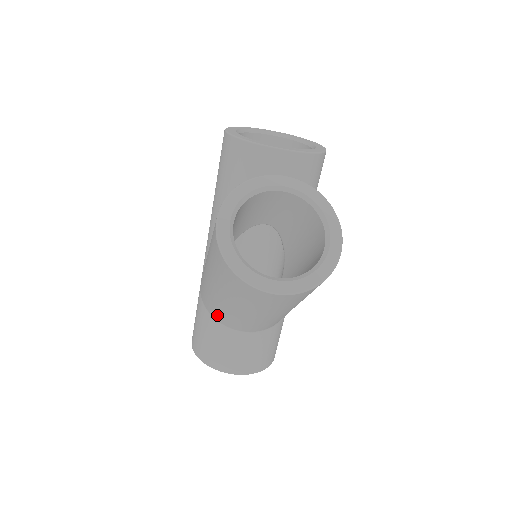
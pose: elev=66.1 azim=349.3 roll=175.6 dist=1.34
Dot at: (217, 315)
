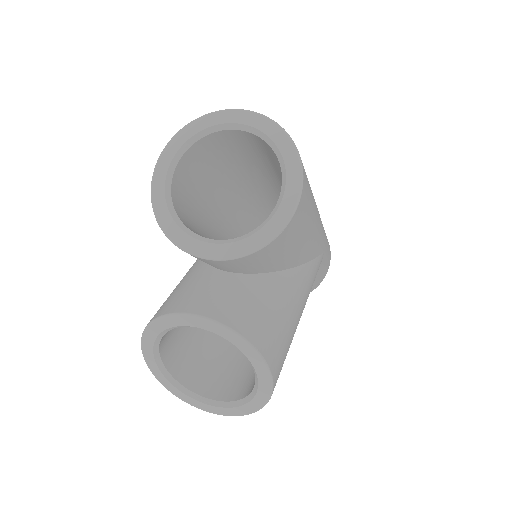
Dot at: occluded
